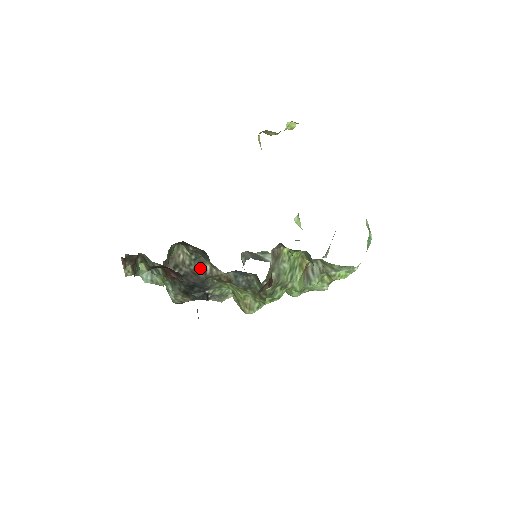
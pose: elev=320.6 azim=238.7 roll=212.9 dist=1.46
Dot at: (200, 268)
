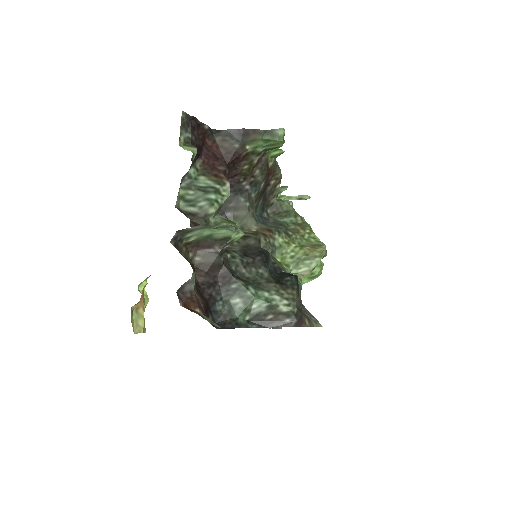
Dot at: (240, 238)
